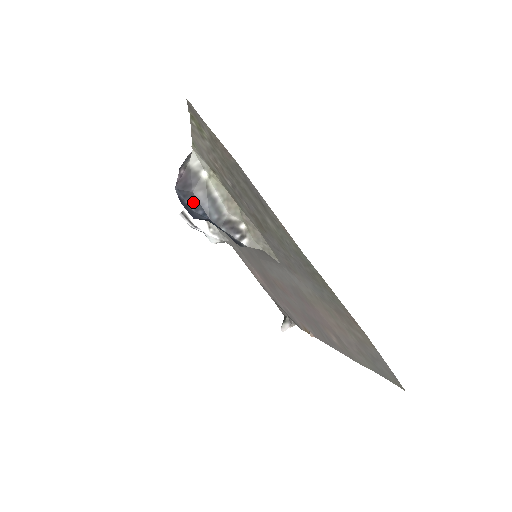
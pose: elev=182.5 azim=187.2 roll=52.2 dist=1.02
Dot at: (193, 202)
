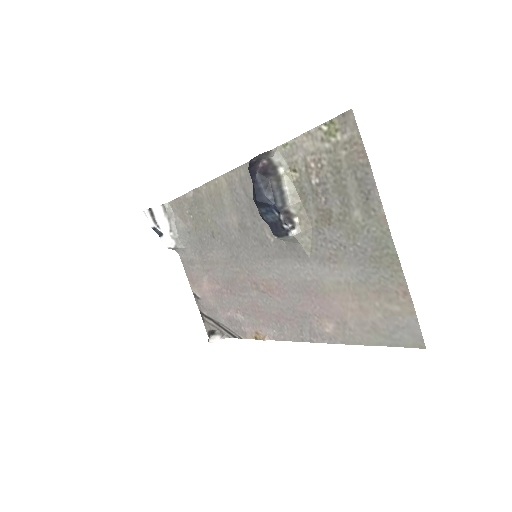
Dot at: (267, 187)
